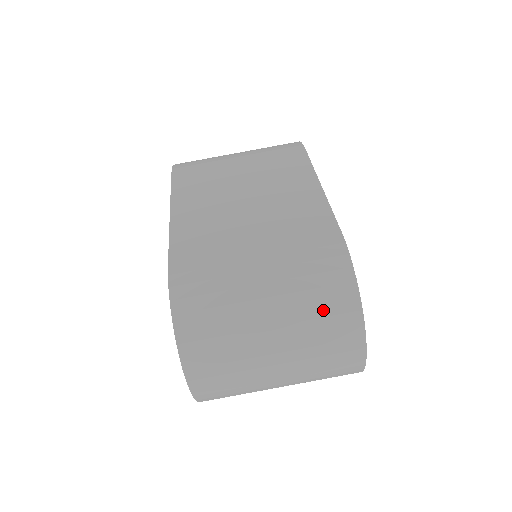
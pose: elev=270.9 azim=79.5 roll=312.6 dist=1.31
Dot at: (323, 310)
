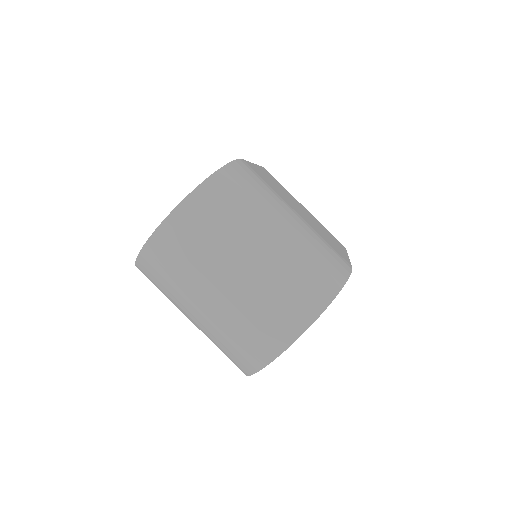
Dot at: (308, 274)
